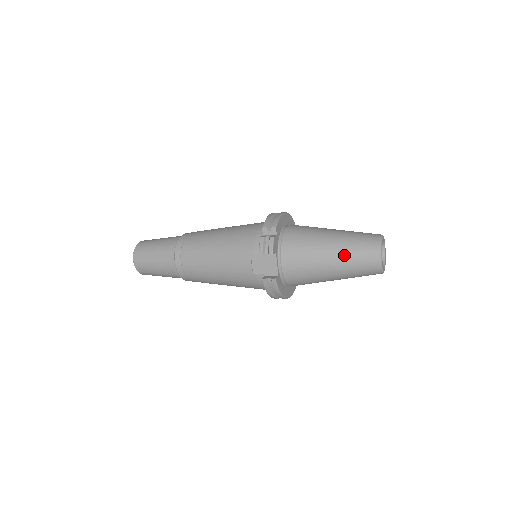
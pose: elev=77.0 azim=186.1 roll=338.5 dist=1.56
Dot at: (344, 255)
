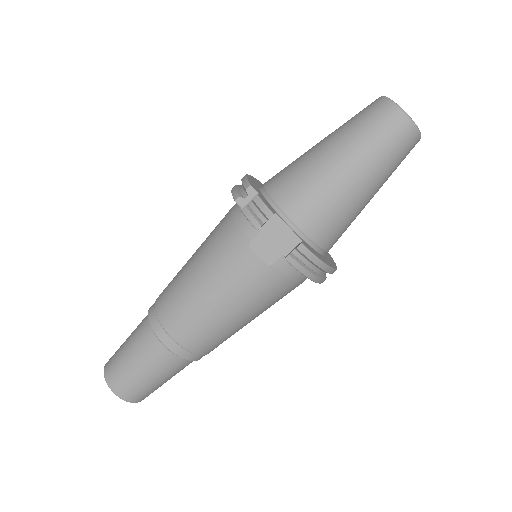
Dot at: (359, 147)
